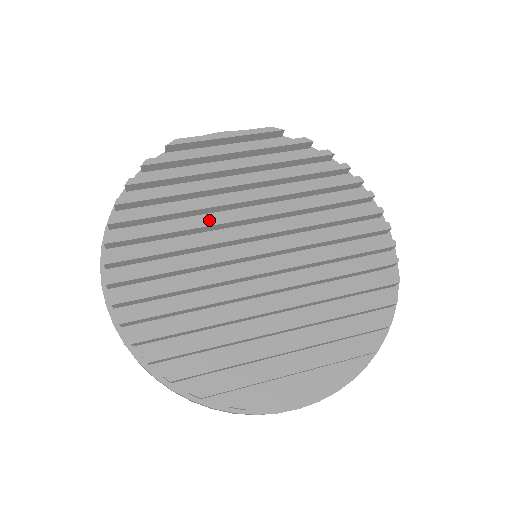
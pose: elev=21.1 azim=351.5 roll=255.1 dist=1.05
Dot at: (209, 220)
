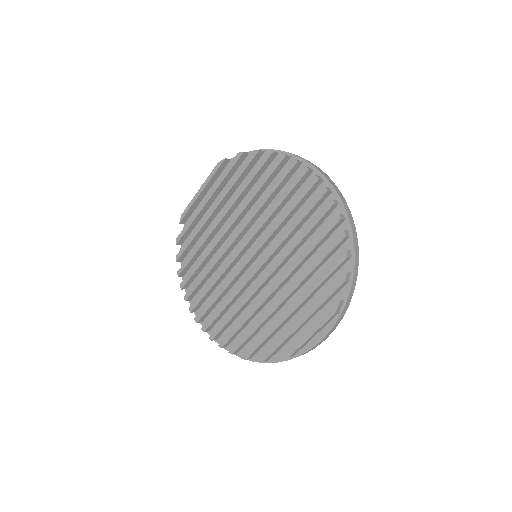
Dot at: (218, 254)
